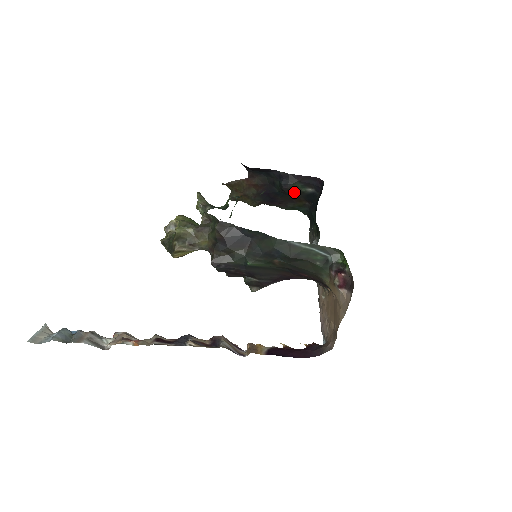
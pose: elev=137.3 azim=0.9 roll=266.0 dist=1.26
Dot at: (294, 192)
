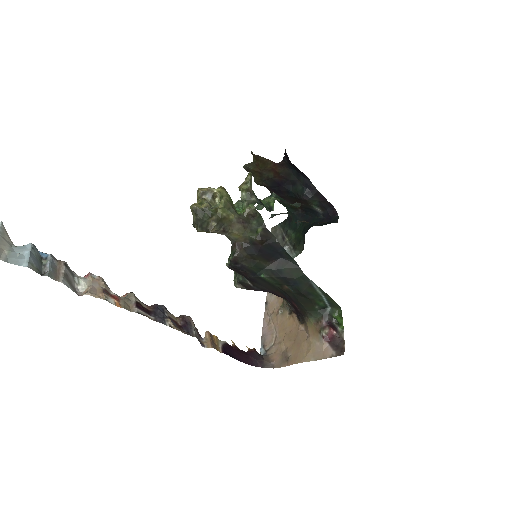
Dot at: (305, 202)
